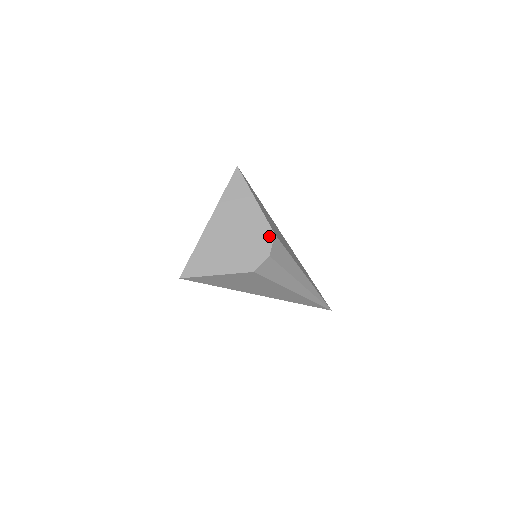
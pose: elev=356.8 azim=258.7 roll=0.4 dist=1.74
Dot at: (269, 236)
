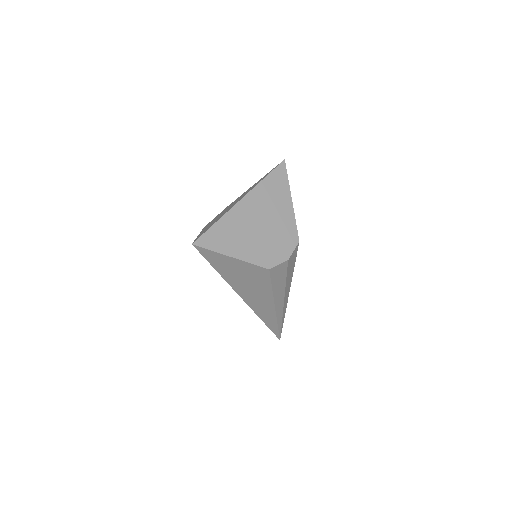
Dot at: (294, 240)
